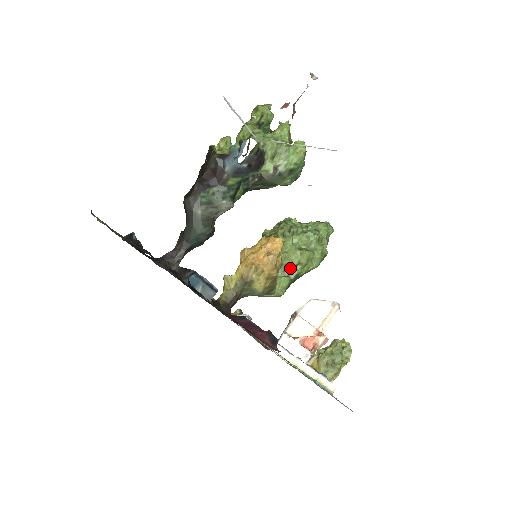
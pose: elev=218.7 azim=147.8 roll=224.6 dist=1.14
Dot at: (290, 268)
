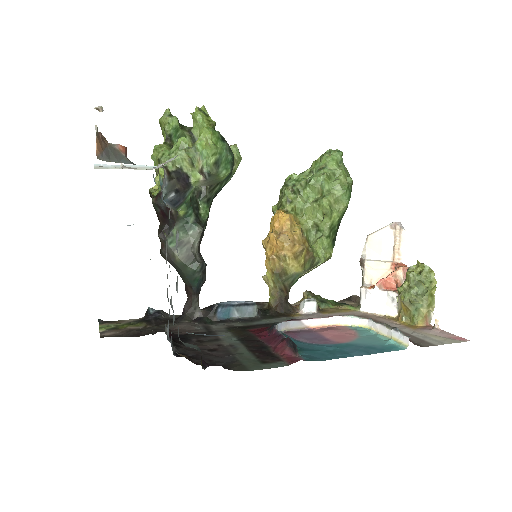
Dot at: (319, 226)
